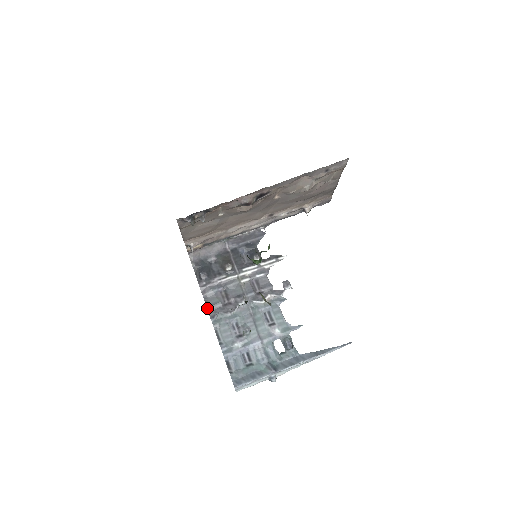
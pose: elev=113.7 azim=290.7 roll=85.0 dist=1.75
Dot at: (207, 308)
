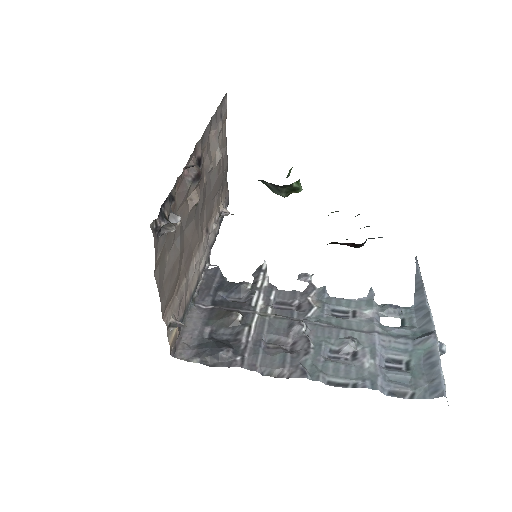
Dot at: (282, 377)
